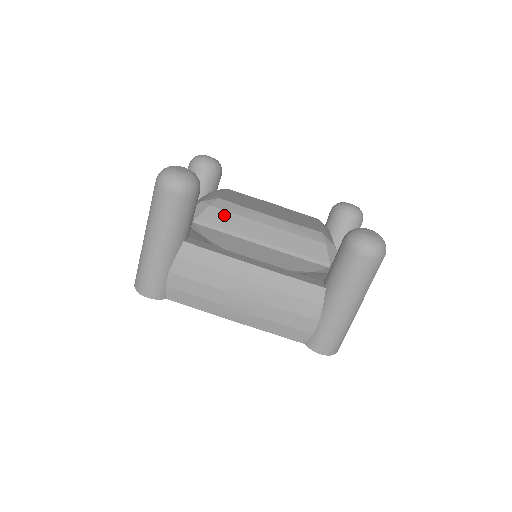
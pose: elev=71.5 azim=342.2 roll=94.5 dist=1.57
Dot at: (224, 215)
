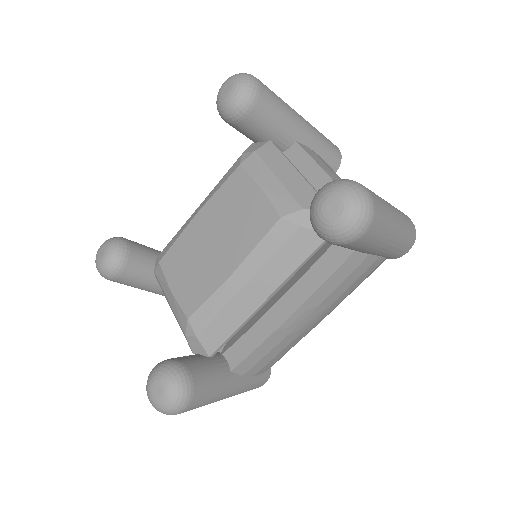
Dot at: (214, 327)
